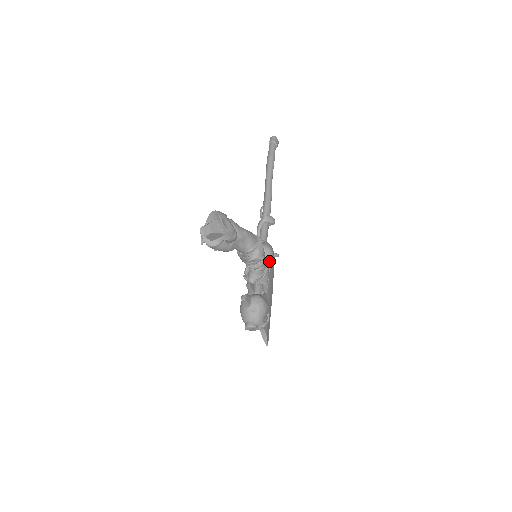
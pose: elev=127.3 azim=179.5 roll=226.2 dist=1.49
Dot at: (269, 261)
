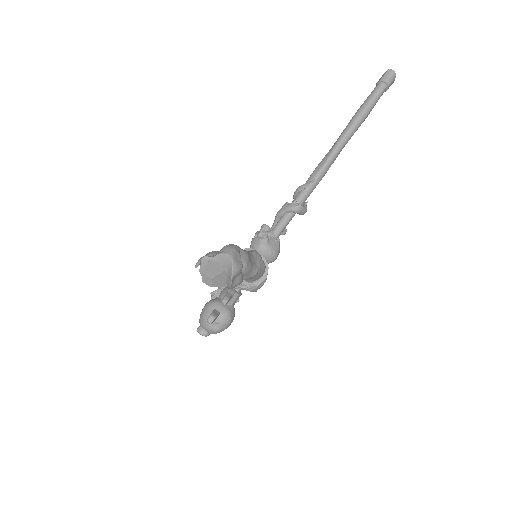
Dot at: occluded
